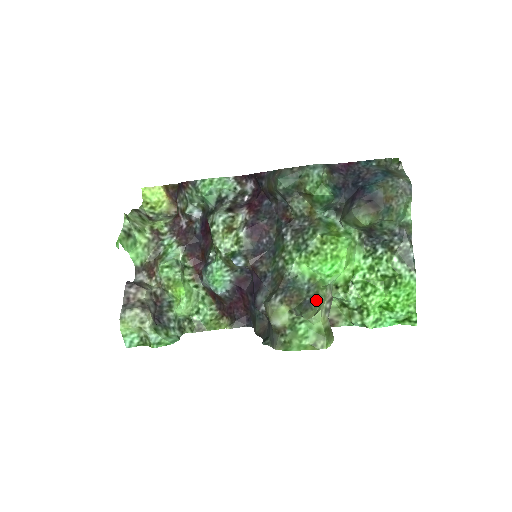
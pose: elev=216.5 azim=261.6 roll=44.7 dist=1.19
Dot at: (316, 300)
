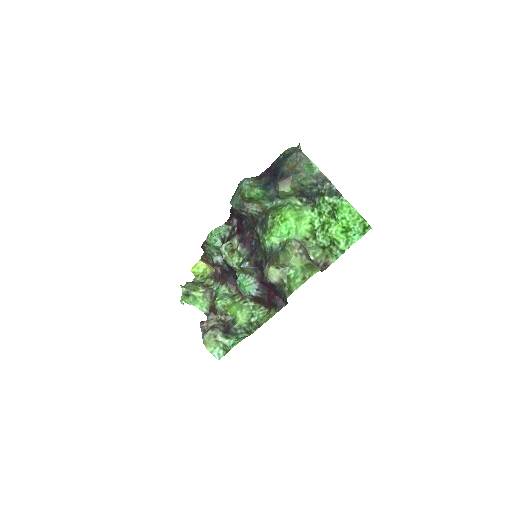
Dot at: (283, 250)
